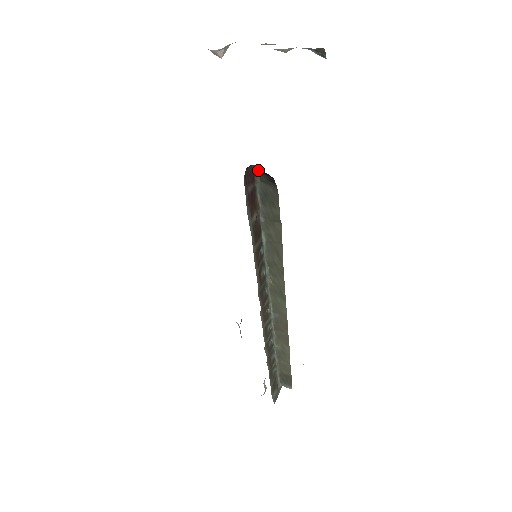
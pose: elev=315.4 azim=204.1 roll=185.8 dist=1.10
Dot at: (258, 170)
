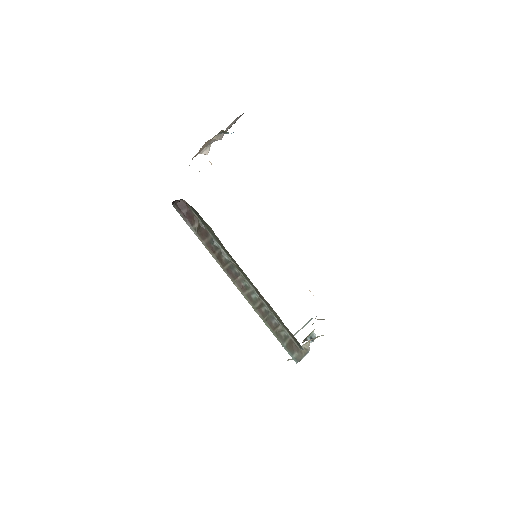
Dot at: occluded
